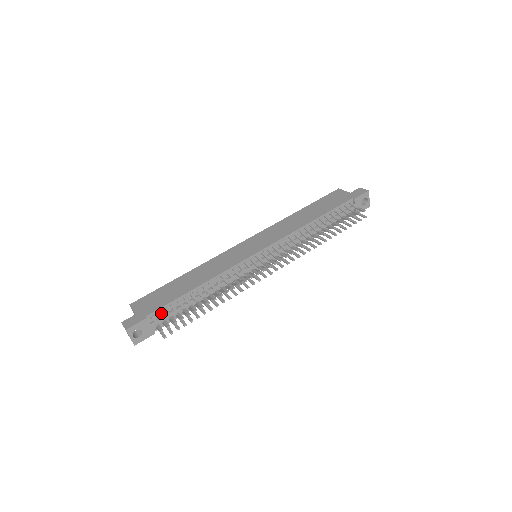
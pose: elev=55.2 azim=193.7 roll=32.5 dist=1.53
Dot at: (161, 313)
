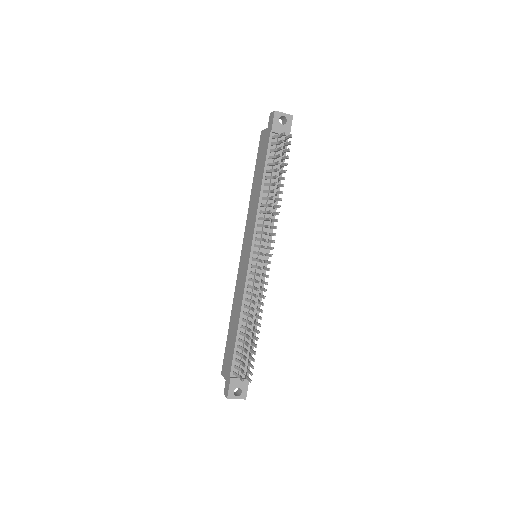
Dot at: (237, 365)
